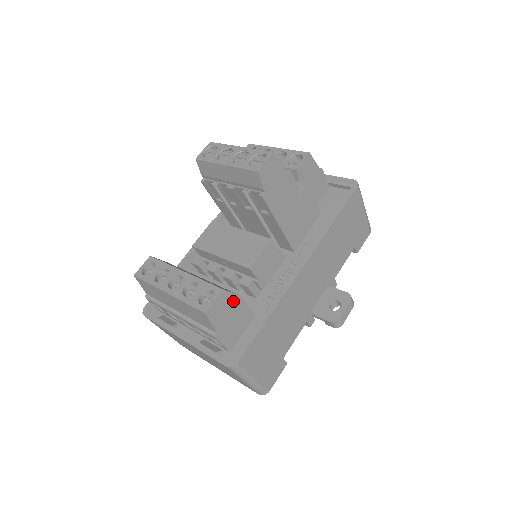
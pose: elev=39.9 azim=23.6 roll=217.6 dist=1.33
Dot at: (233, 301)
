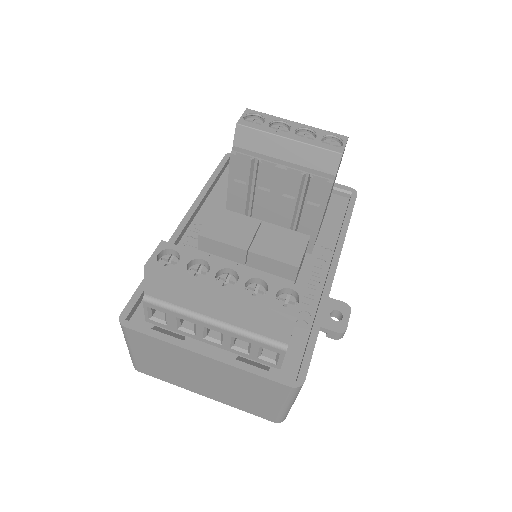
Dot at: occluded
